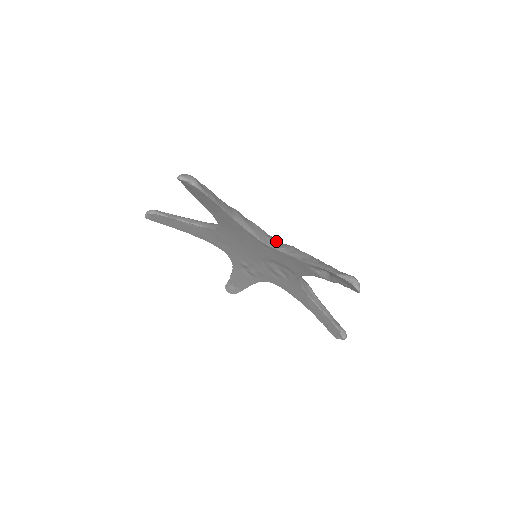
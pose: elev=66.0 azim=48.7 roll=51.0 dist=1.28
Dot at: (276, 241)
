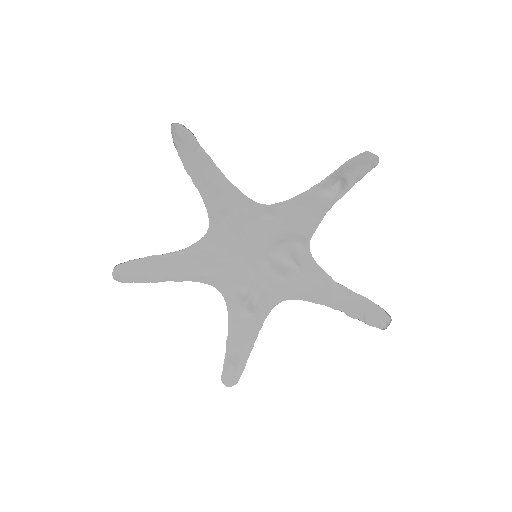
Dot at: occluded
